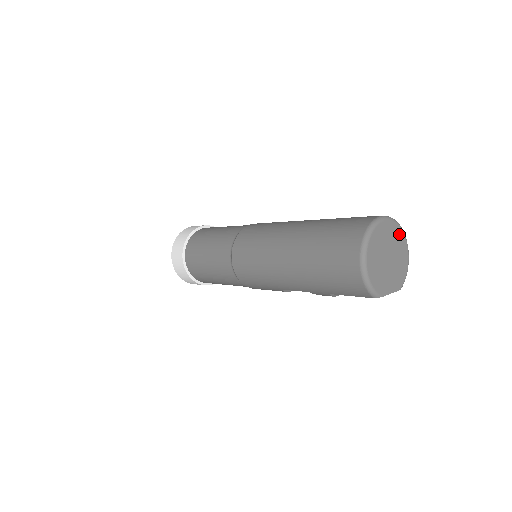
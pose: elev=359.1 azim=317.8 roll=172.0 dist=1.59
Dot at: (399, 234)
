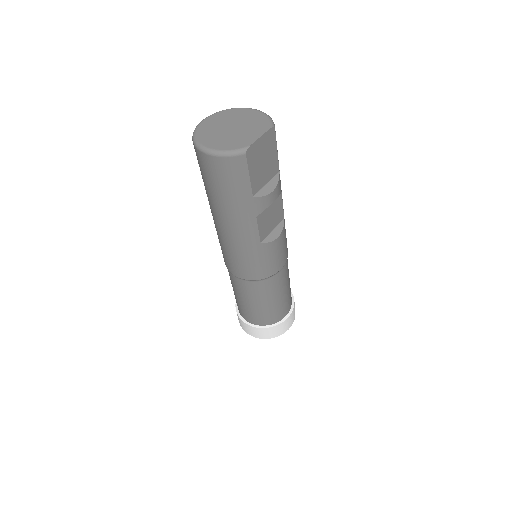
Dot at: (231, 112)
